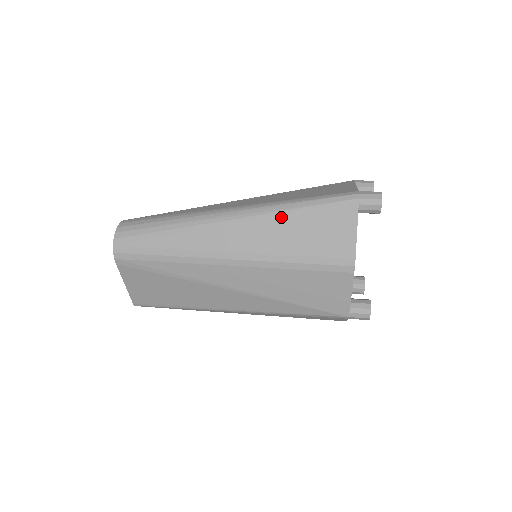
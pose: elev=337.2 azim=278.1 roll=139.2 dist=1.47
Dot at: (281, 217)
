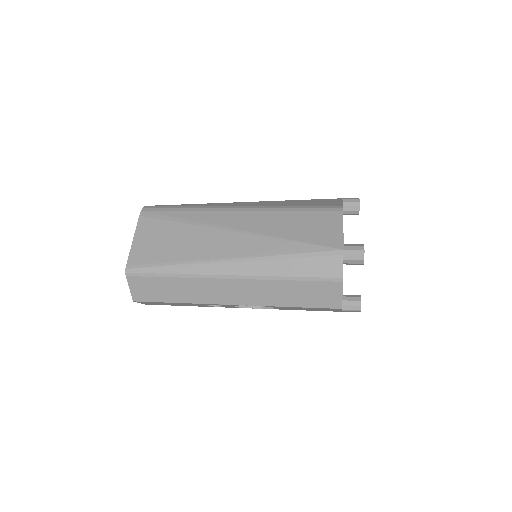
Dot at: (284, 201)
